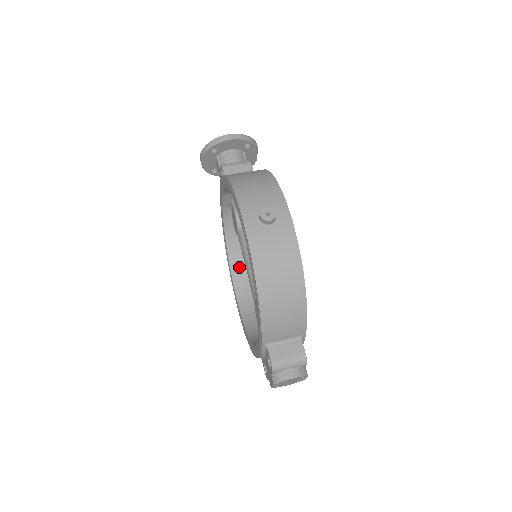
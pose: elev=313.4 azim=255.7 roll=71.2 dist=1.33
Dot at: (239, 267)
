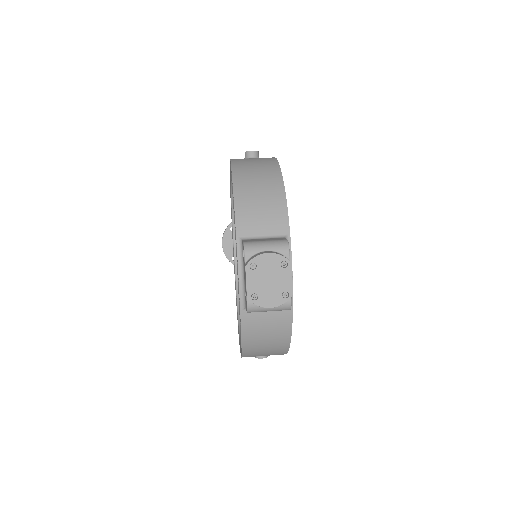
Dot at: occluded
